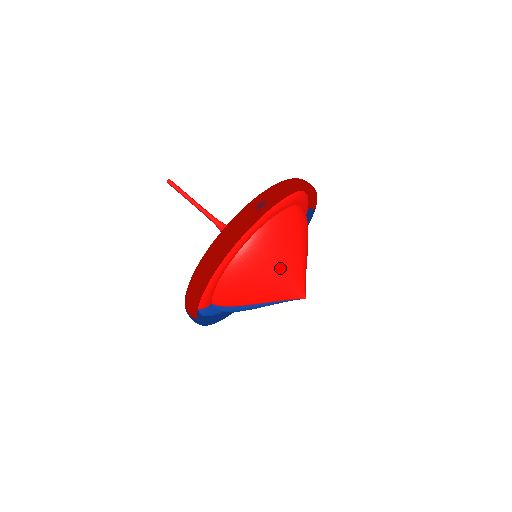
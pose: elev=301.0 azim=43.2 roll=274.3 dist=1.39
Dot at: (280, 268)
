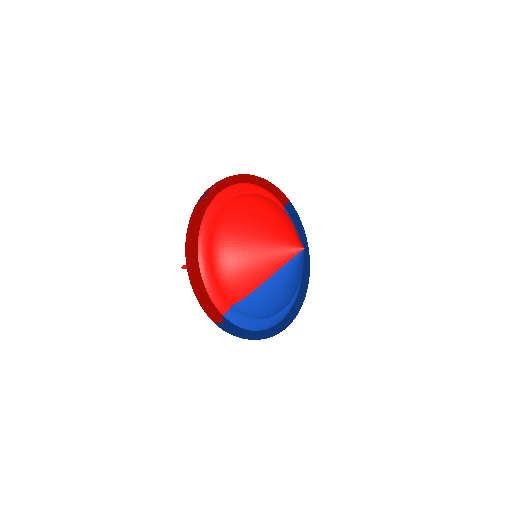
Dot at: (257, 234)
